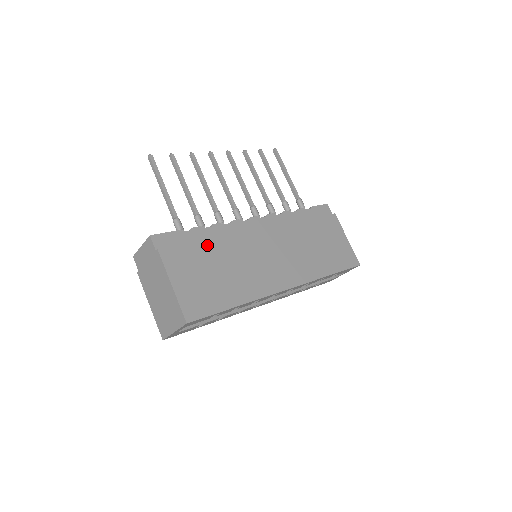
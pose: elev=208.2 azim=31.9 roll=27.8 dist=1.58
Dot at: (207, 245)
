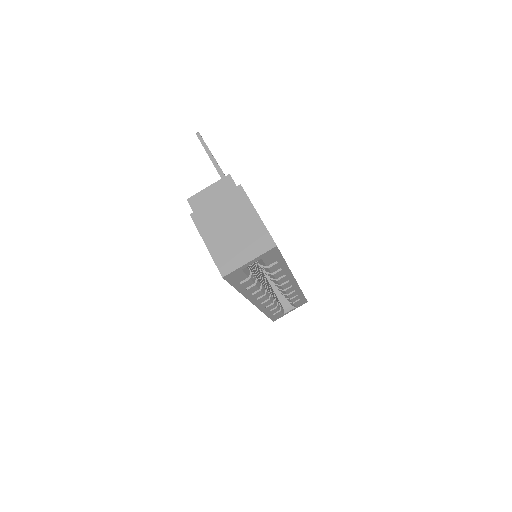
Dot at: occluded
